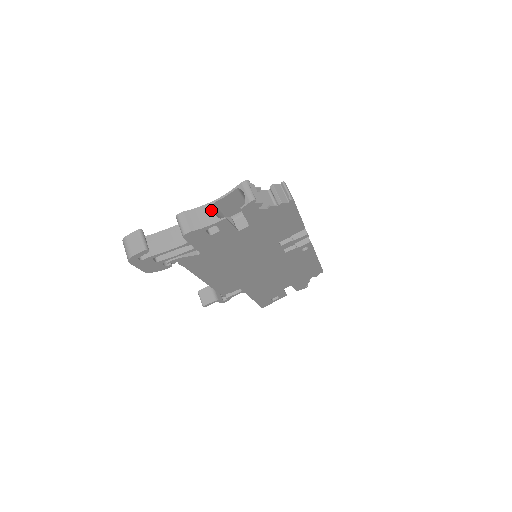
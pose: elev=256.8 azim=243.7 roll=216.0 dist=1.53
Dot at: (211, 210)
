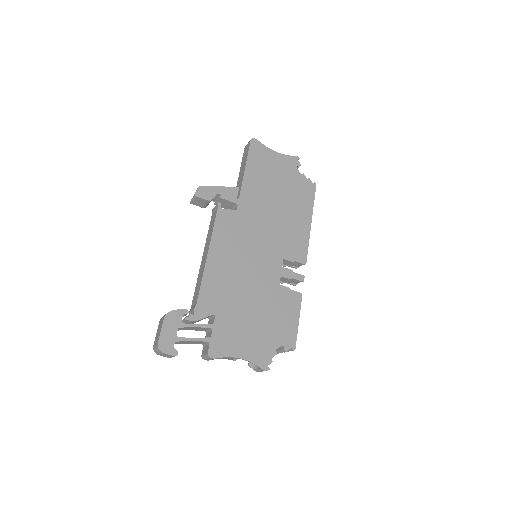
Dot at: occluded
